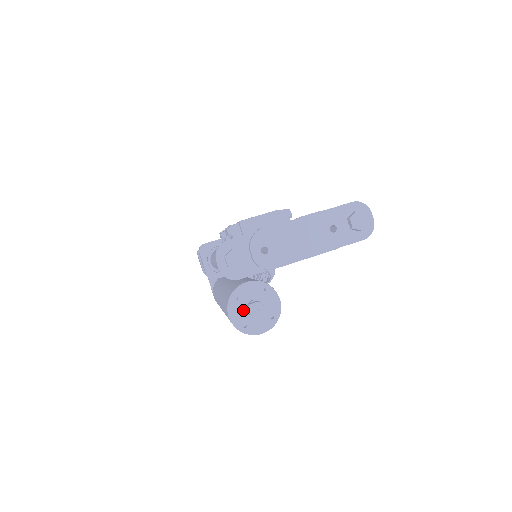
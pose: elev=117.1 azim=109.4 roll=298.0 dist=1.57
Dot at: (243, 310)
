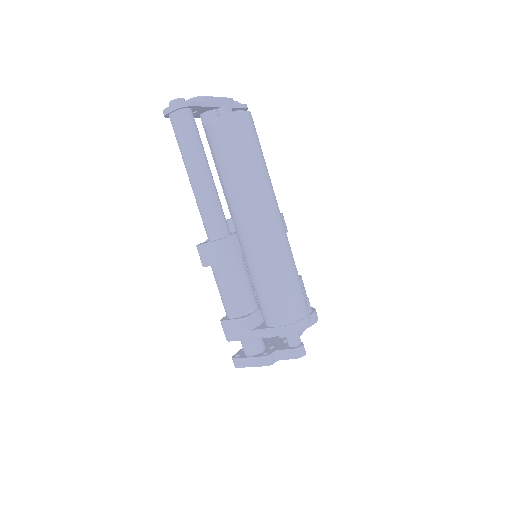
Dot at: occluded
